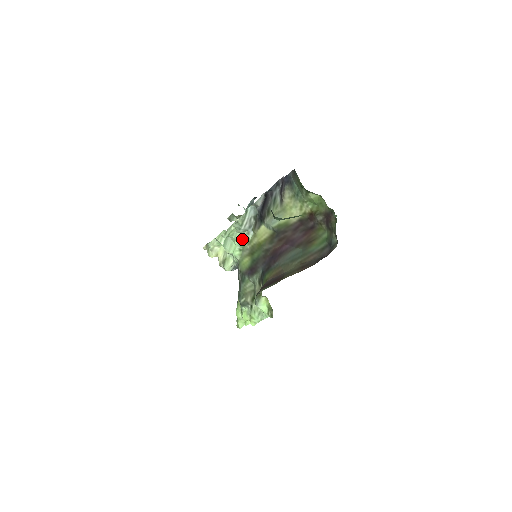
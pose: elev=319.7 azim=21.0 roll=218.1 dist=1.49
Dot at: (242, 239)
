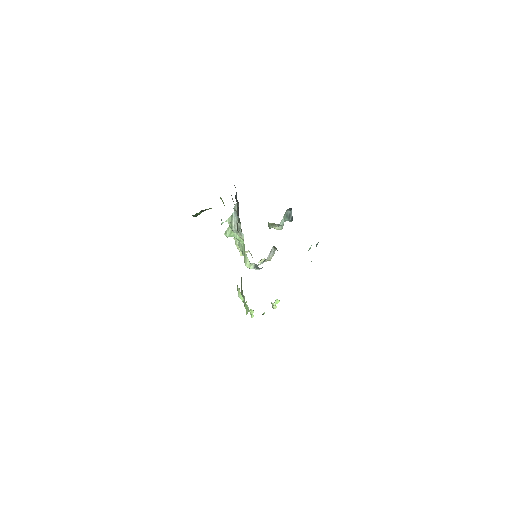
Dot at: (243, 240)
